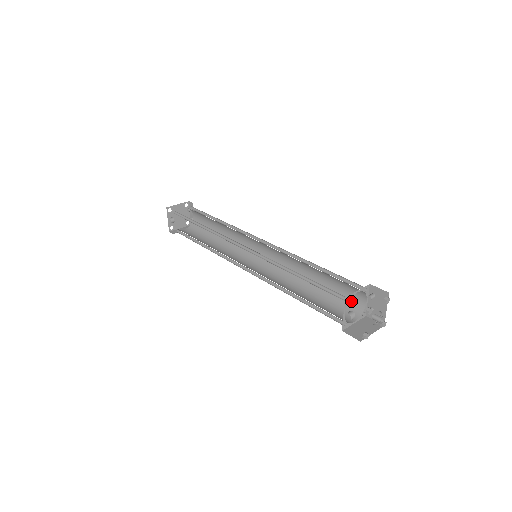
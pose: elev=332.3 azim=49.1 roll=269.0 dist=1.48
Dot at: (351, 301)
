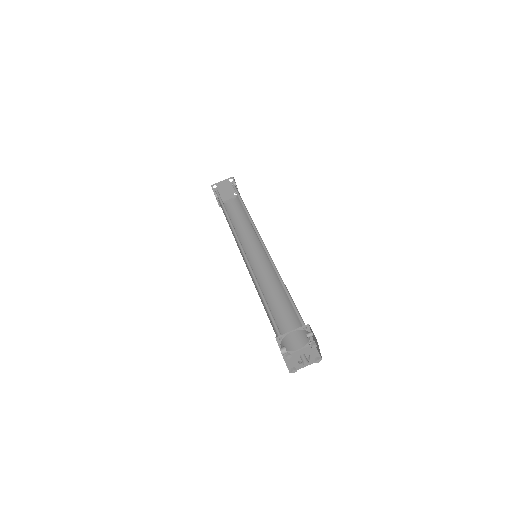
Dot at: occluded
